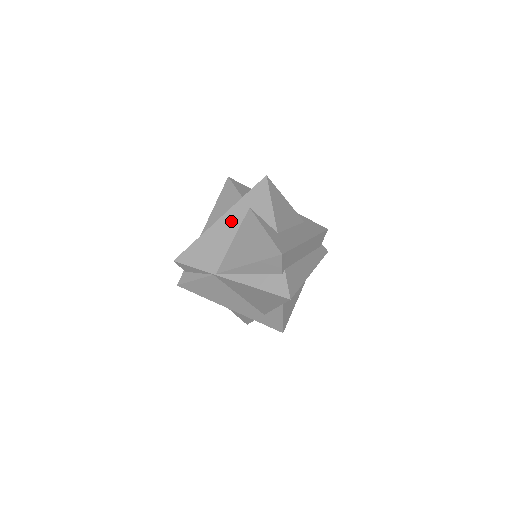
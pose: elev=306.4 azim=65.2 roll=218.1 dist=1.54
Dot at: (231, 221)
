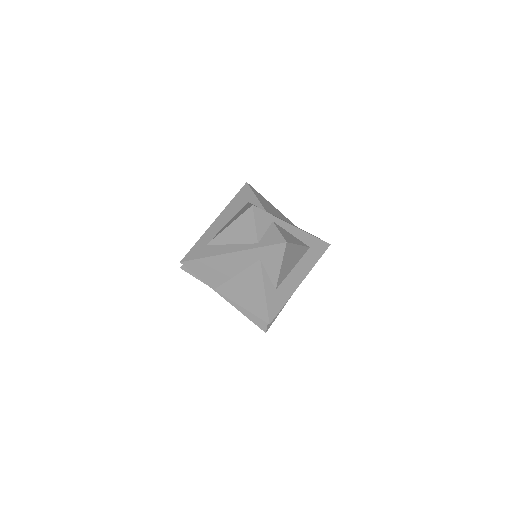
Dot at: (240, 261)
